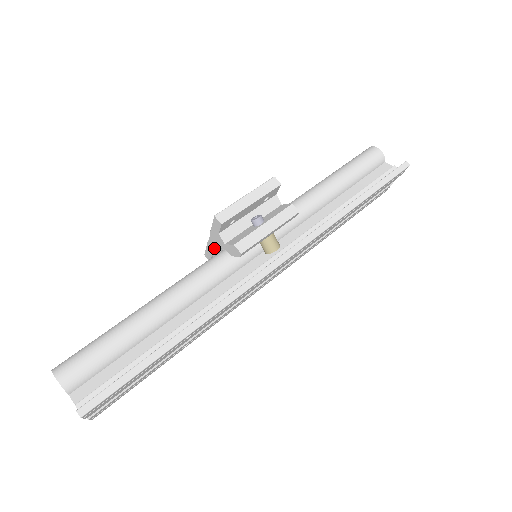
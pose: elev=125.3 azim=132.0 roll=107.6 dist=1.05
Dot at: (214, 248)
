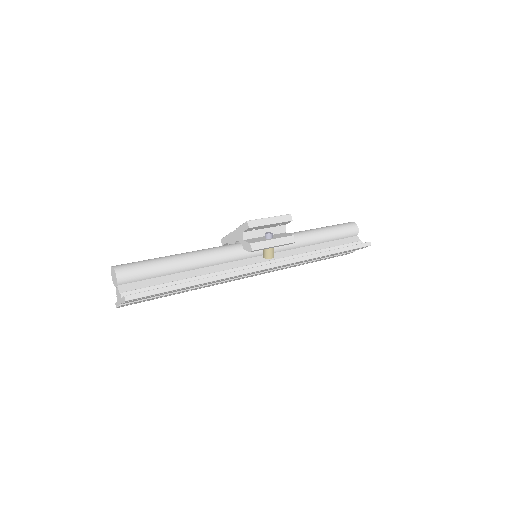
Dot at: (233, 239)
